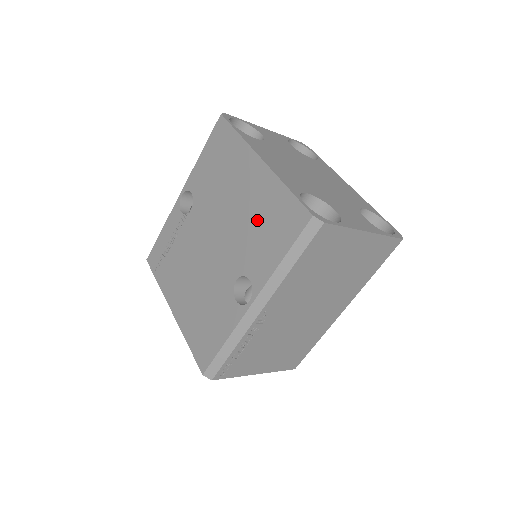
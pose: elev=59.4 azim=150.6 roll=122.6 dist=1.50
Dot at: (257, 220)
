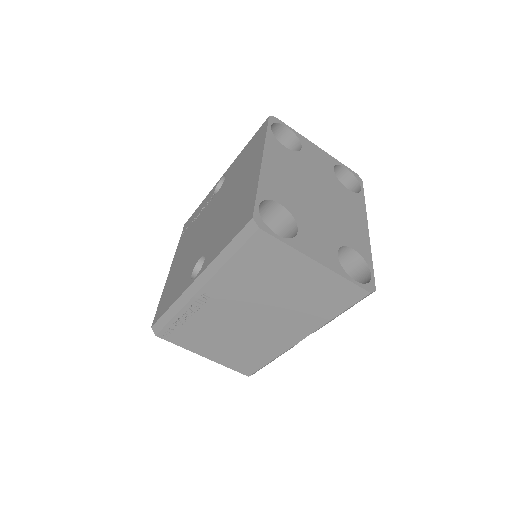
Dot at: (233, 211)
